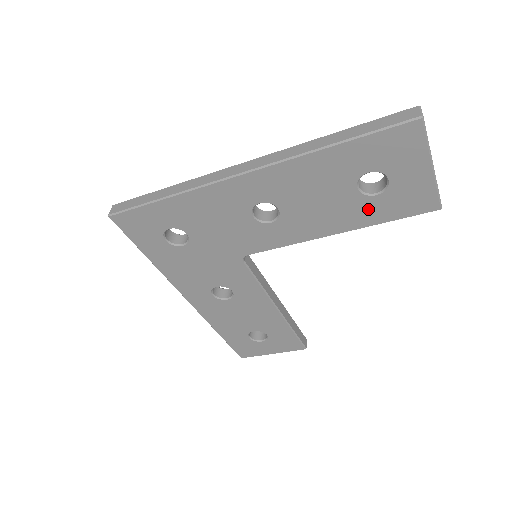
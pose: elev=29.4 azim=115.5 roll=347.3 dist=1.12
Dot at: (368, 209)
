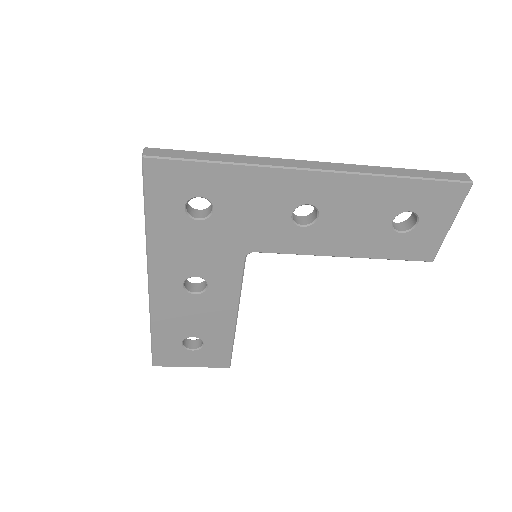
Dot at: (386, 243)
